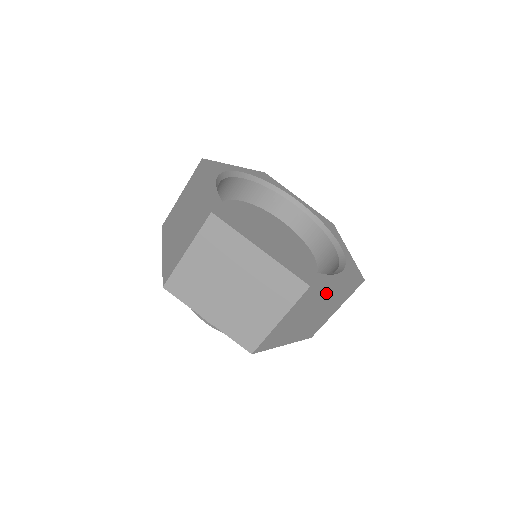
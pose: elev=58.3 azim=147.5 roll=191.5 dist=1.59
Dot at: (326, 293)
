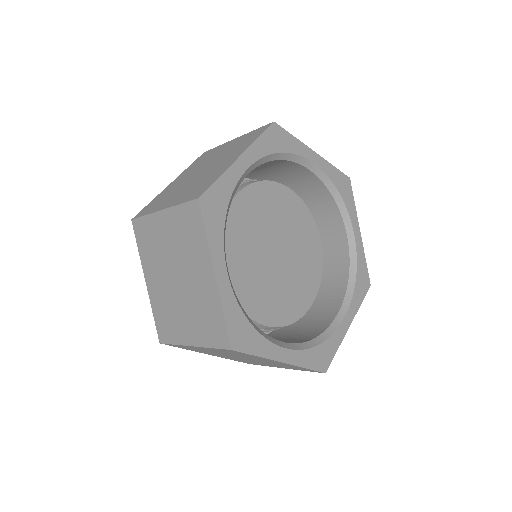
Dot at: occluded
